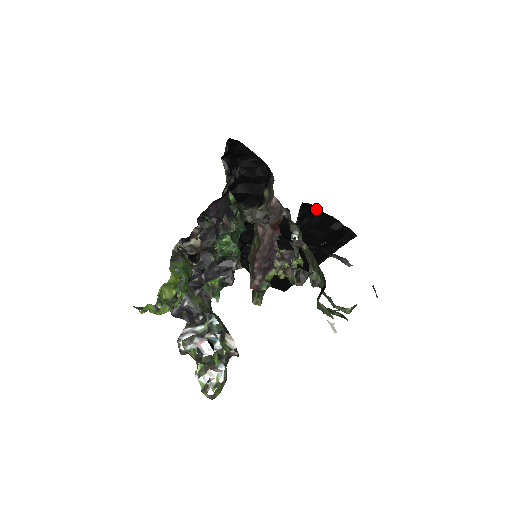
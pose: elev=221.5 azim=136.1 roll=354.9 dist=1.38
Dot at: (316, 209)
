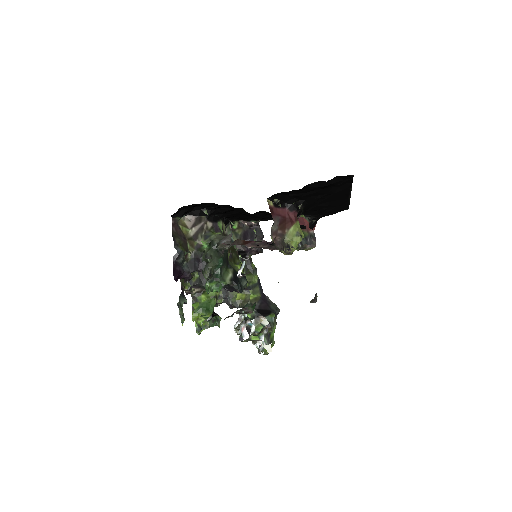
Dot at: (285, 192)
